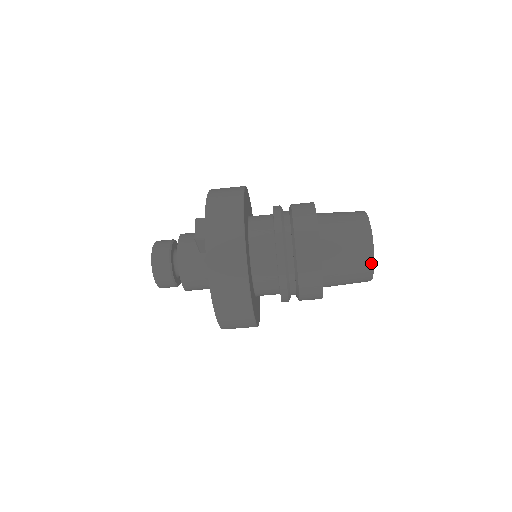
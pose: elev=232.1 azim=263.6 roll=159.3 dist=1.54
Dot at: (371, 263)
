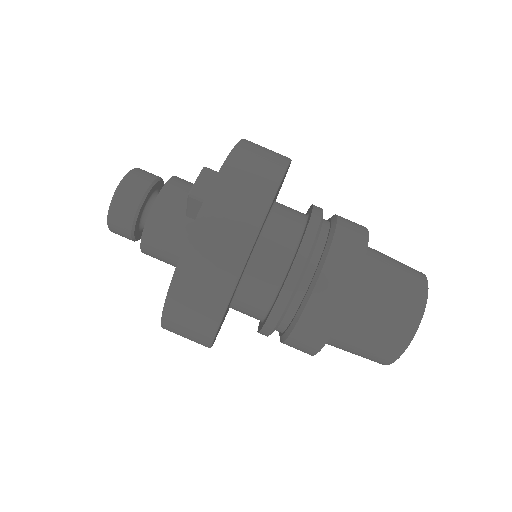
Dot at: (401, 348)
